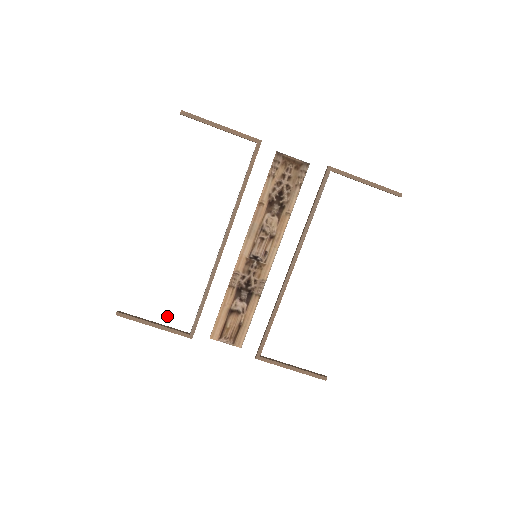
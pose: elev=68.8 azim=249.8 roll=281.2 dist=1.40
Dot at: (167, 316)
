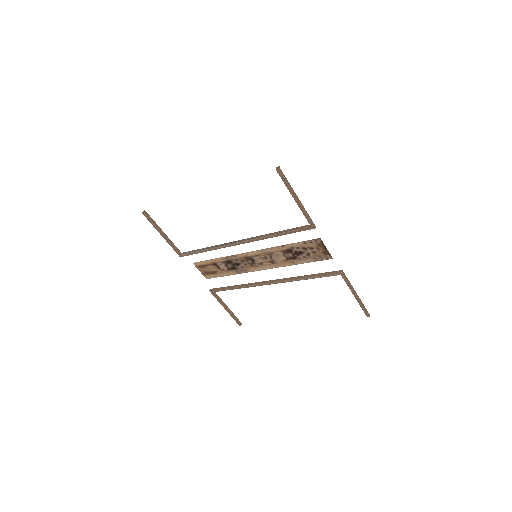
Dot at: (178, 224)
